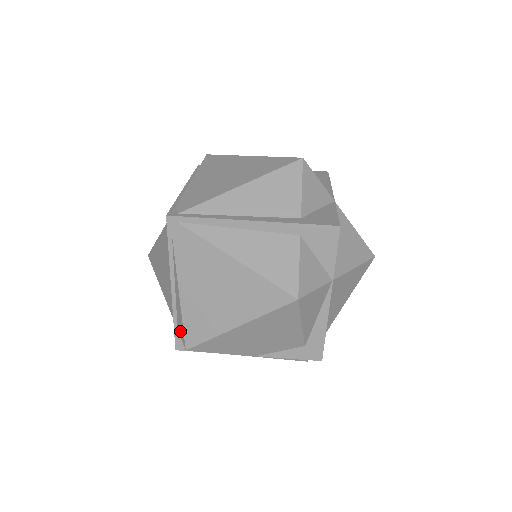
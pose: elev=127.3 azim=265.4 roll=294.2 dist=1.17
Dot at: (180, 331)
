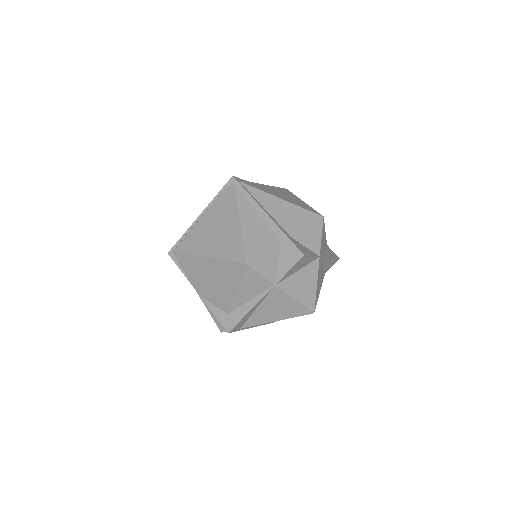
Dot at: occluded
